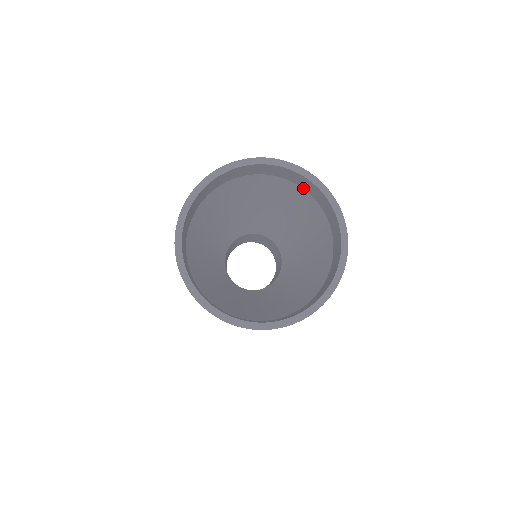
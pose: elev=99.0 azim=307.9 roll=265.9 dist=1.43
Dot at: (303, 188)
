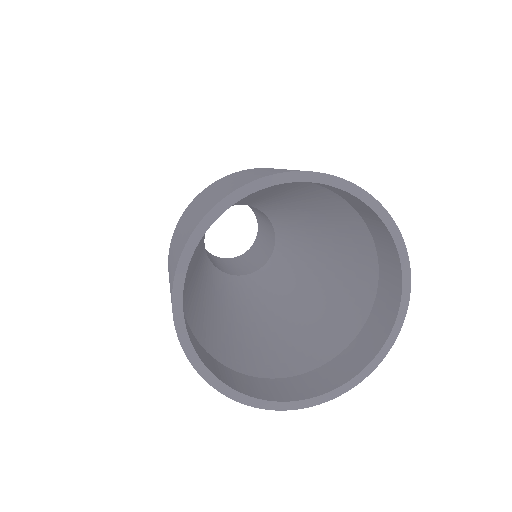
Dot at: occluded
